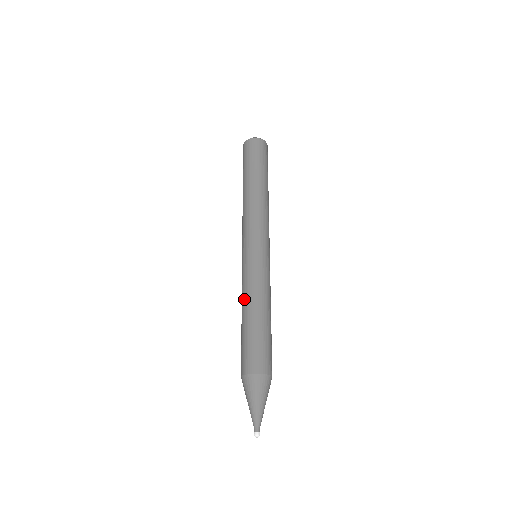
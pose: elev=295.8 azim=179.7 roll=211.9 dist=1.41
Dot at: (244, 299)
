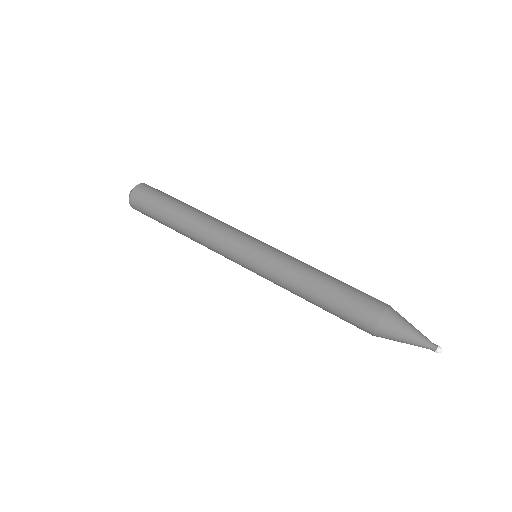
Dot at: (302, 277)
